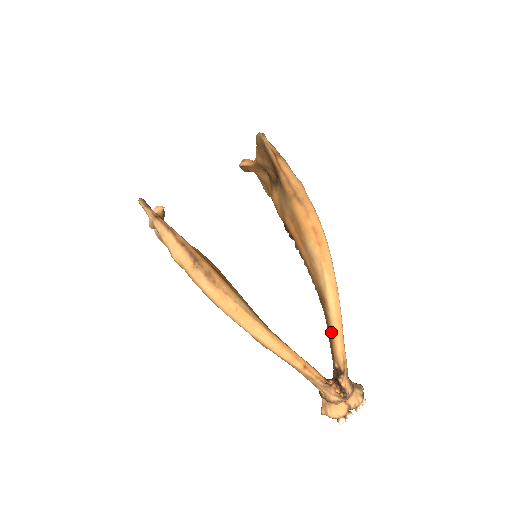
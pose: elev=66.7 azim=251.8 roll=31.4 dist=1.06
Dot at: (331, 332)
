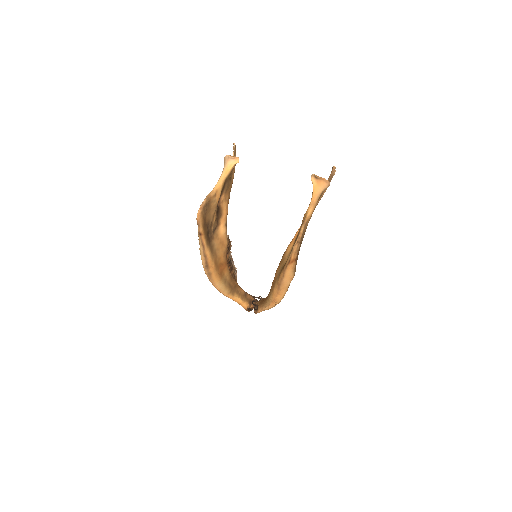
Dot at: (261, 306)
